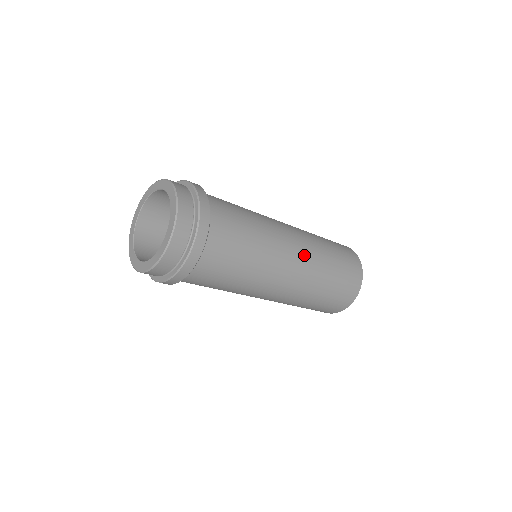
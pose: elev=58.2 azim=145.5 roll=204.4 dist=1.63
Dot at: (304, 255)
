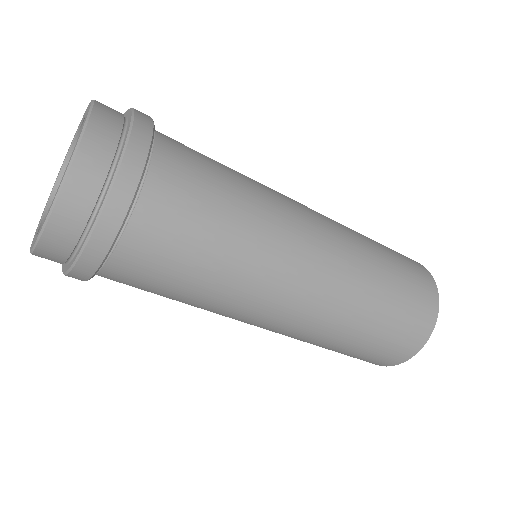
Dot at: (325, 218)
